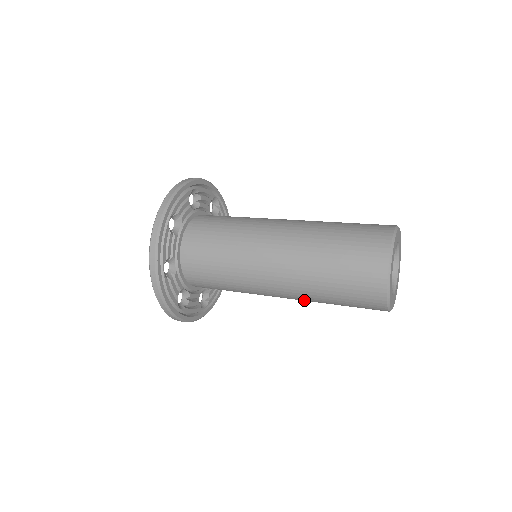
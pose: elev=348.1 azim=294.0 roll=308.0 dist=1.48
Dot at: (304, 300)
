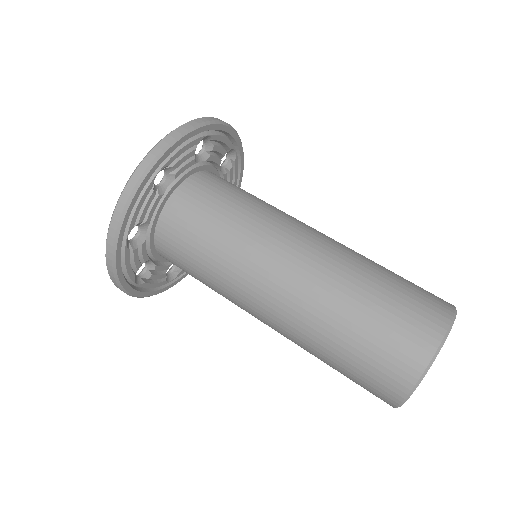
Dot at: occluded
